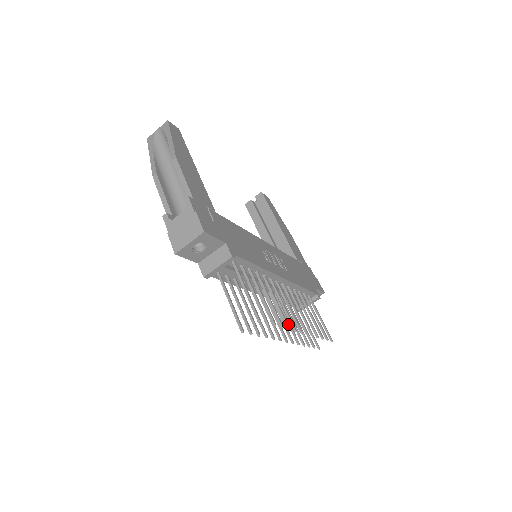
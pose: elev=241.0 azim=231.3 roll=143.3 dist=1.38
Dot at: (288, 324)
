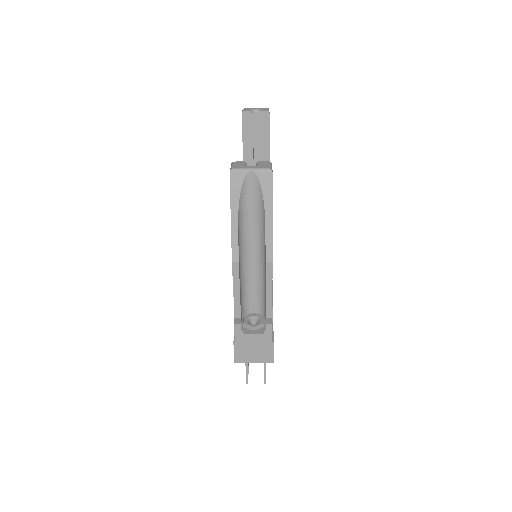
Dot at: occluded
